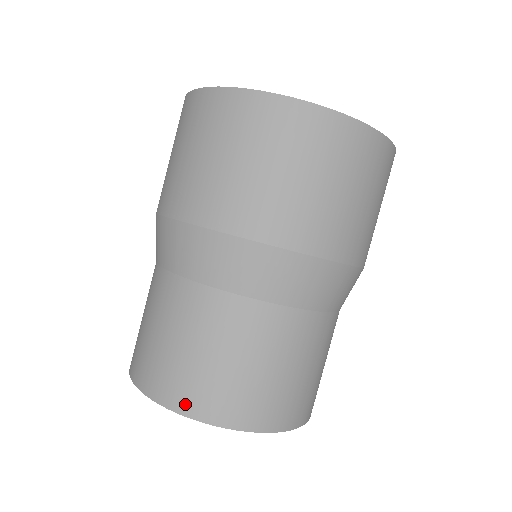
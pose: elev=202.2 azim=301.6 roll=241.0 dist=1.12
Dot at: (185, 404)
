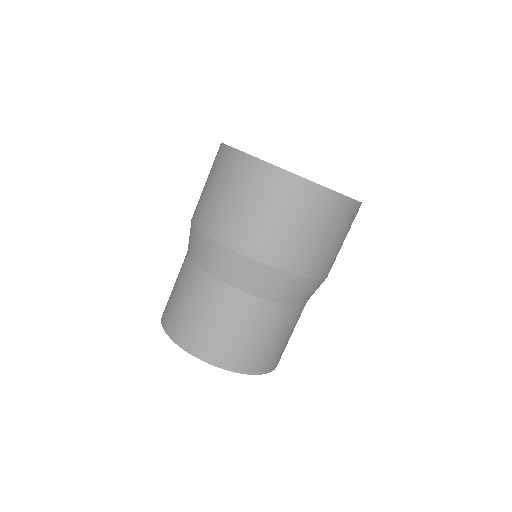
Dot at: (179, 338)
